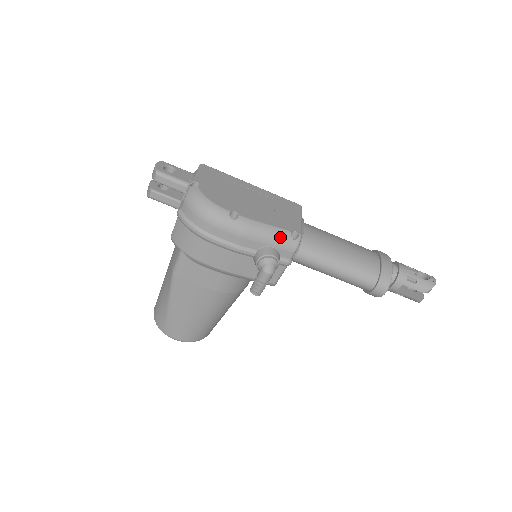
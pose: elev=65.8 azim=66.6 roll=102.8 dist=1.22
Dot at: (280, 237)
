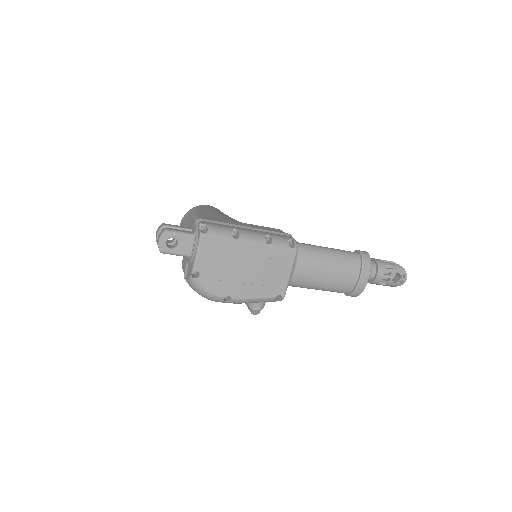
Dot at: (266, 301)
